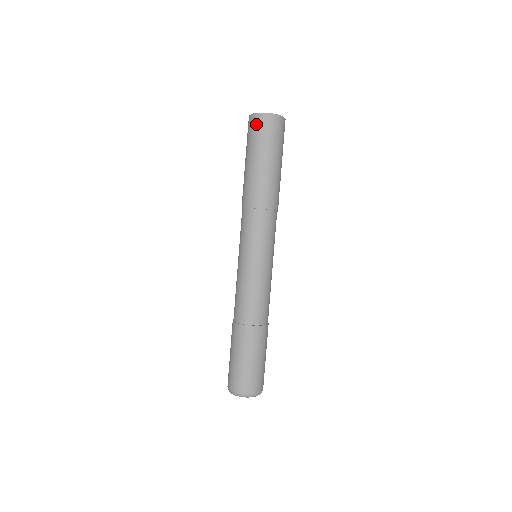
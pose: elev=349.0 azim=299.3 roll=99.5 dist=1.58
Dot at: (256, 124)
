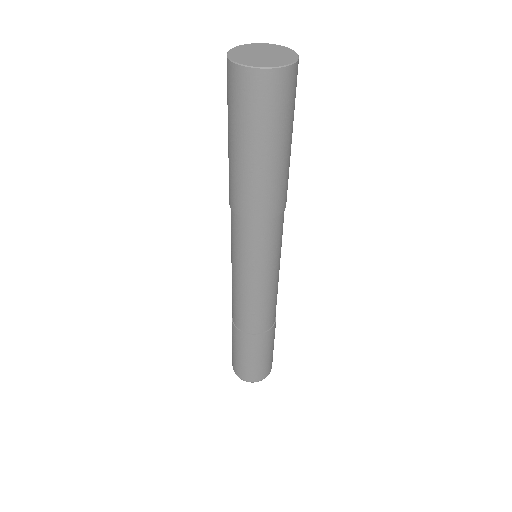
Dot at: (241, 87)
